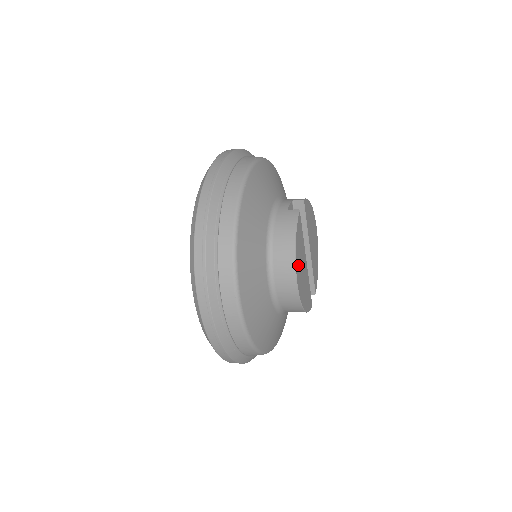
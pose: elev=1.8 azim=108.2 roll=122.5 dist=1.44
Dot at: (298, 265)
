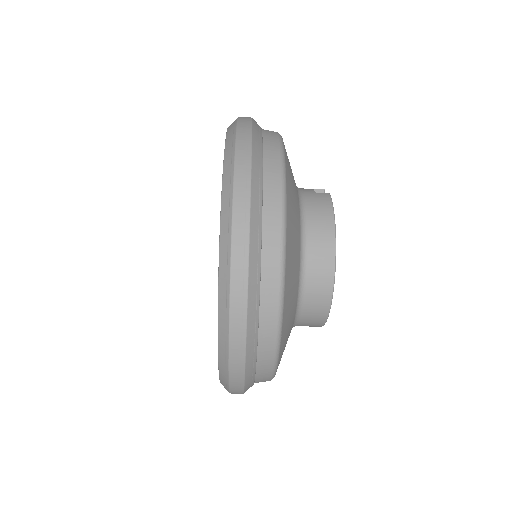
Dot at: occluded
